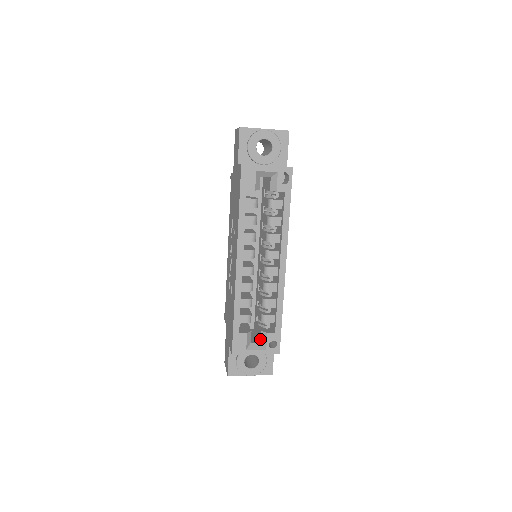
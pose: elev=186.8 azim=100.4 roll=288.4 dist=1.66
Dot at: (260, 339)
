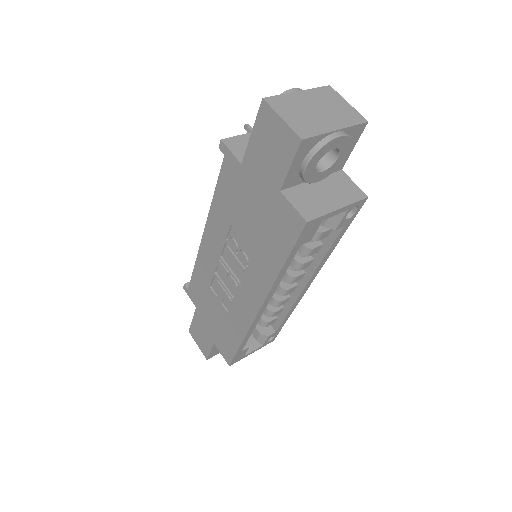
Dot at: (257, 338)
